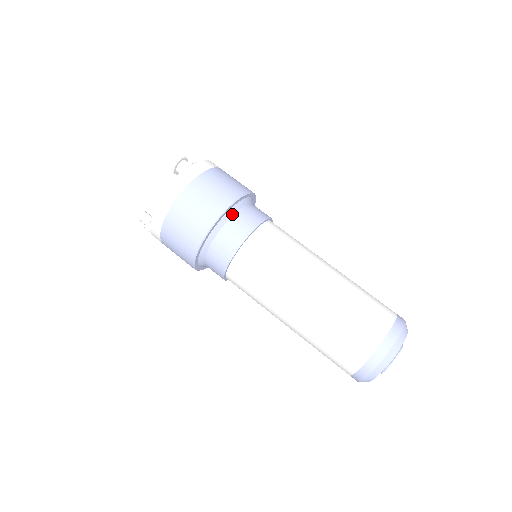
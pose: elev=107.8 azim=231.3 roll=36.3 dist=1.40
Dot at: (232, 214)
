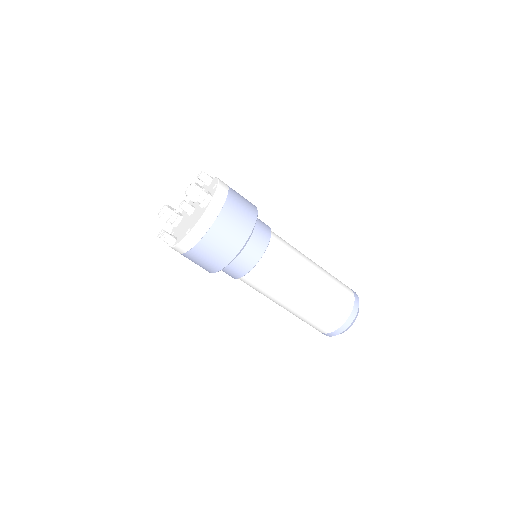
Dot at: (248, 240)
